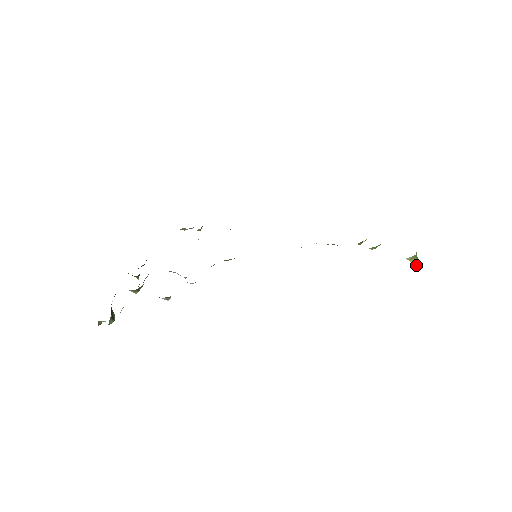
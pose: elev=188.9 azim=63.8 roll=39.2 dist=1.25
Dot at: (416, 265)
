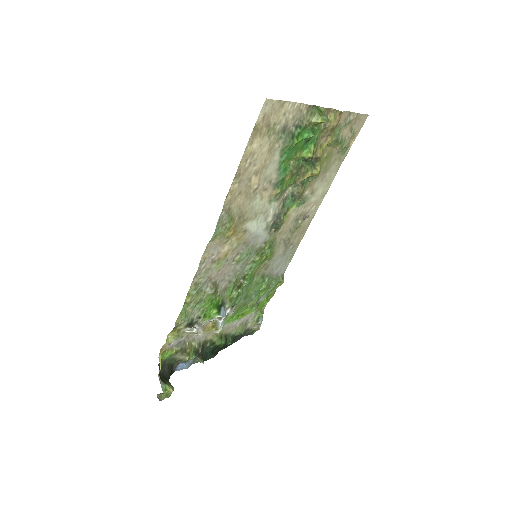
Dot at: (328, 121)
